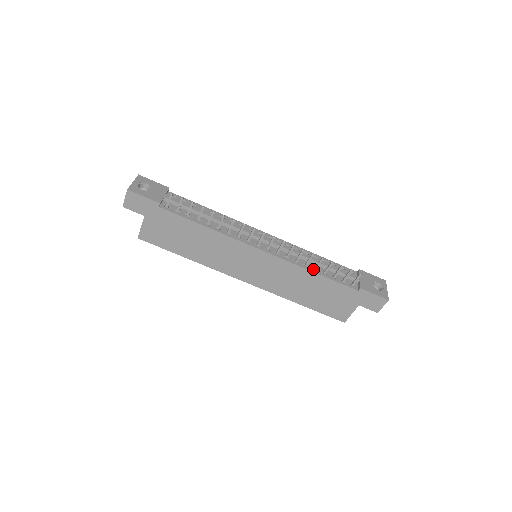
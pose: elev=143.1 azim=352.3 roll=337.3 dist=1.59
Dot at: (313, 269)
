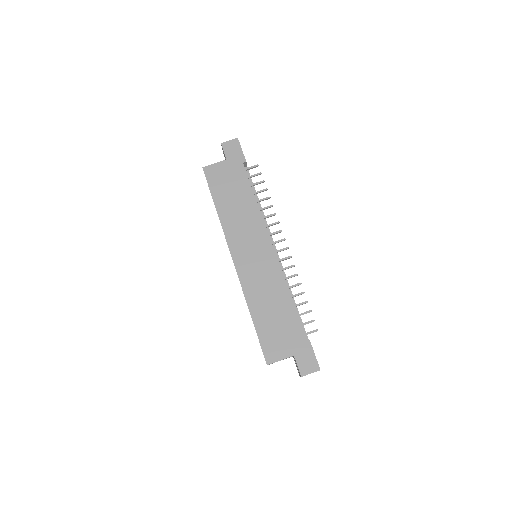
Dot at: occluded
